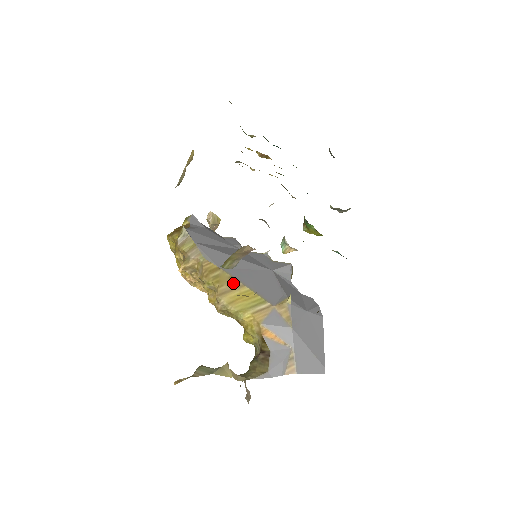
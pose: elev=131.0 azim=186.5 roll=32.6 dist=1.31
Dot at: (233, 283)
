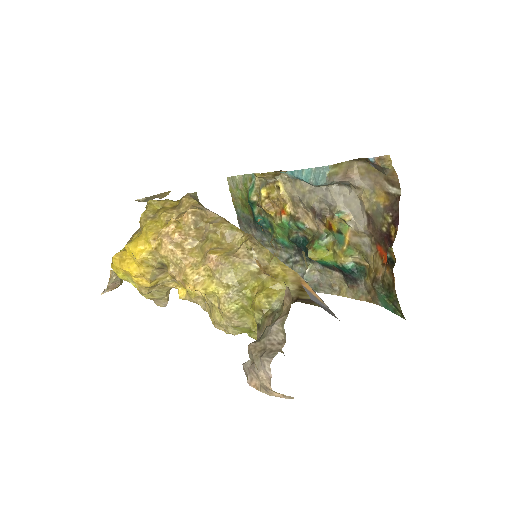
Dot at: occluded
